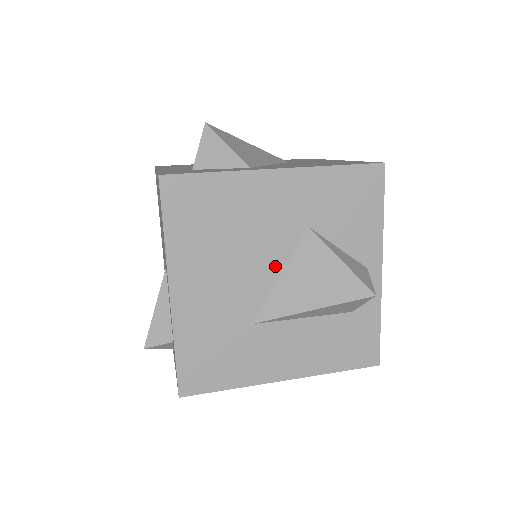
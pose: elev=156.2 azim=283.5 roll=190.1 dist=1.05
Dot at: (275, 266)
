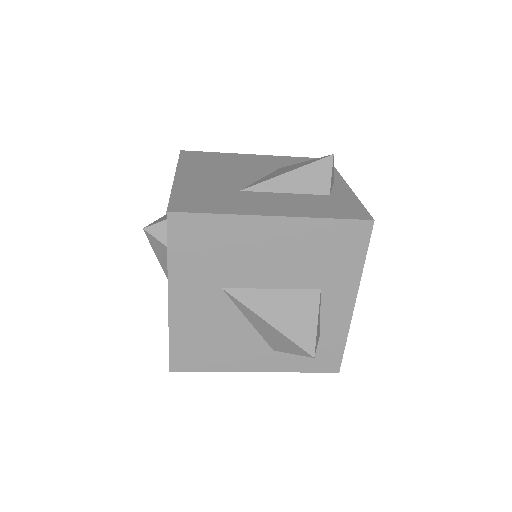
Dot at: (257, 176)
